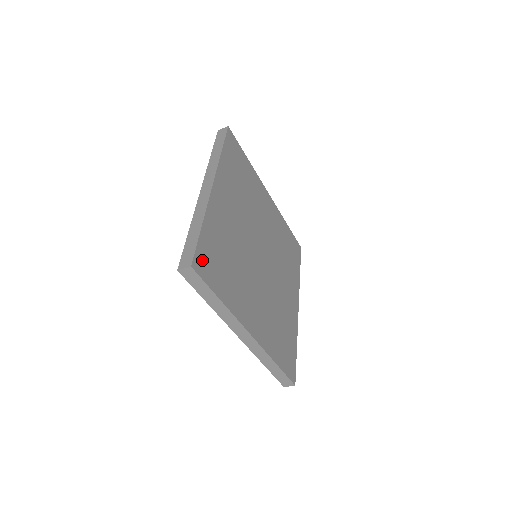
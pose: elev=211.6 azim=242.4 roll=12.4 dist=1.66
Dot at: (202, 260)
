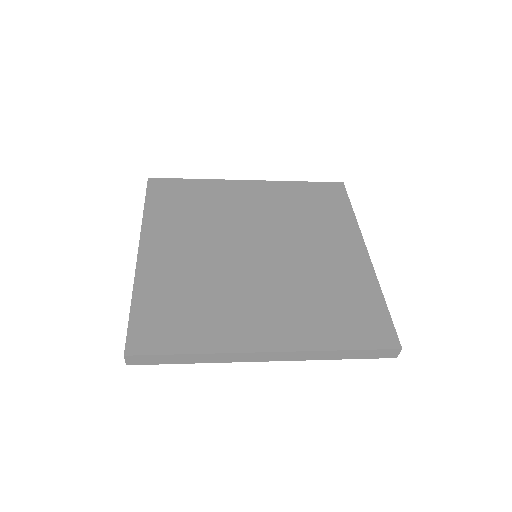
Dot at: (142, 336)
